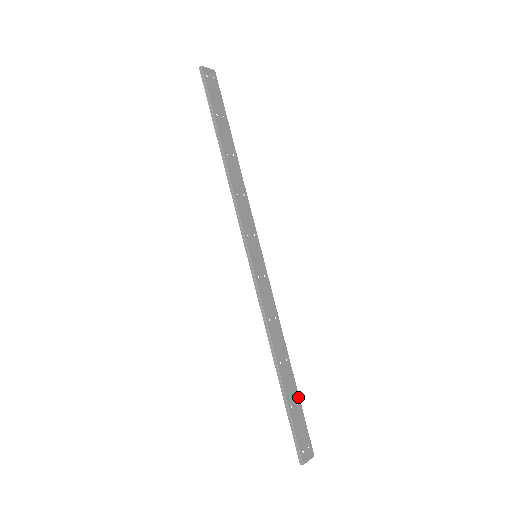
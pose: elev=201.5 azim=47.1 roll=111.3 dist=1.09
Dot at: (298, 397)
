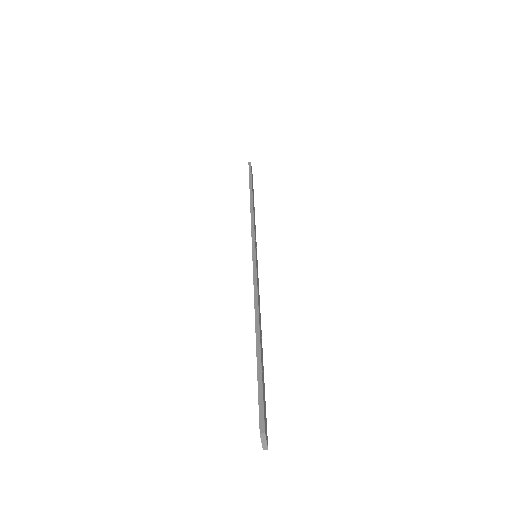
Dot at: occluded
